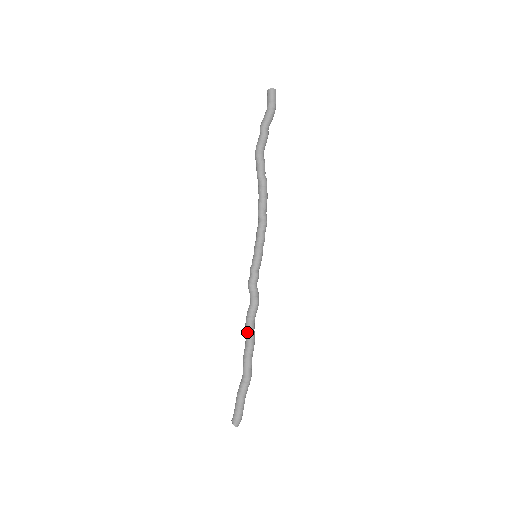
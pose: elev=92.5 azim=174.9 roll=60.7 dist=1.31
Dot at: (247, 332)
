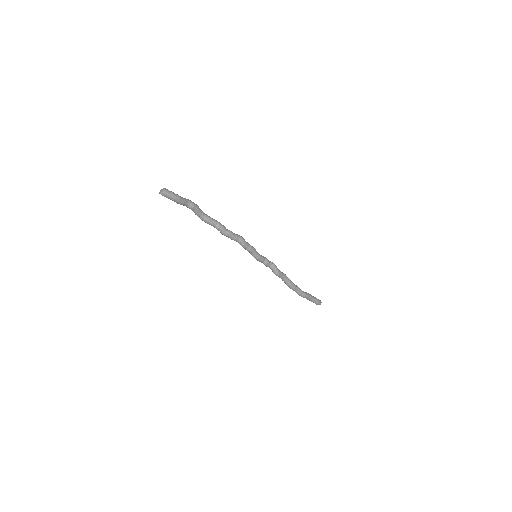
Dot at: (285, 283)
